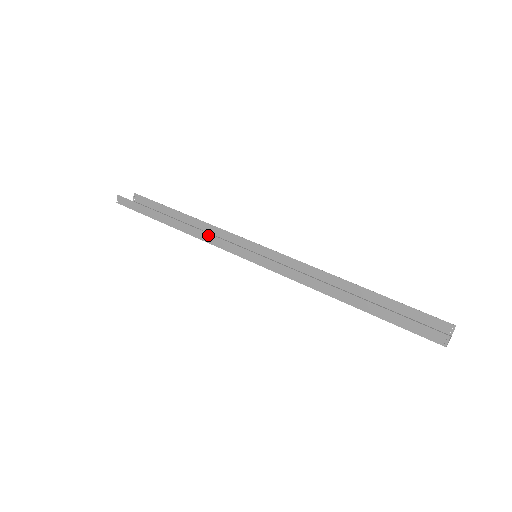
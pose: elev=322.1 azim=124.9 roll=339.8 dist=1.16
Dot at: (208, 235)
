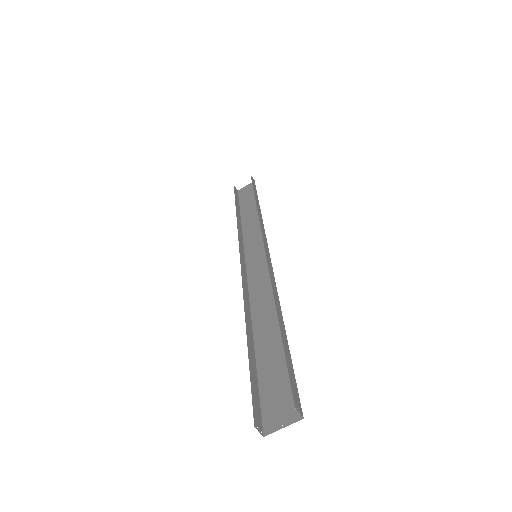
Dot at: (238, 232)
